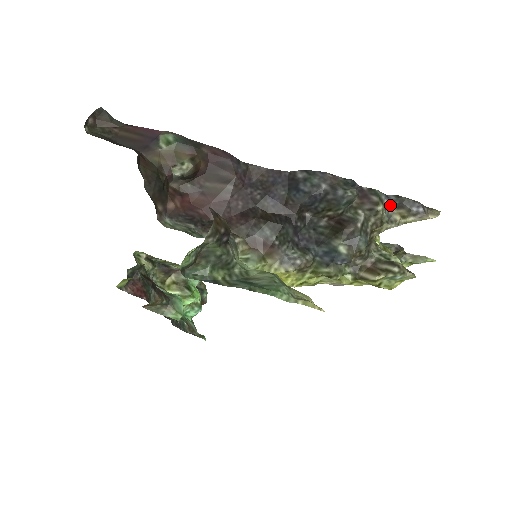
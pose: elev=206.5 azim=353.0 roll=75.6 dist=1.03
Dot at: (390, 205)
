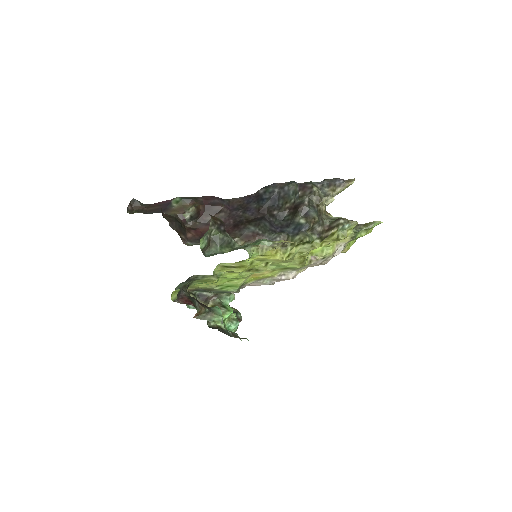
Dot at: (322, 187)
